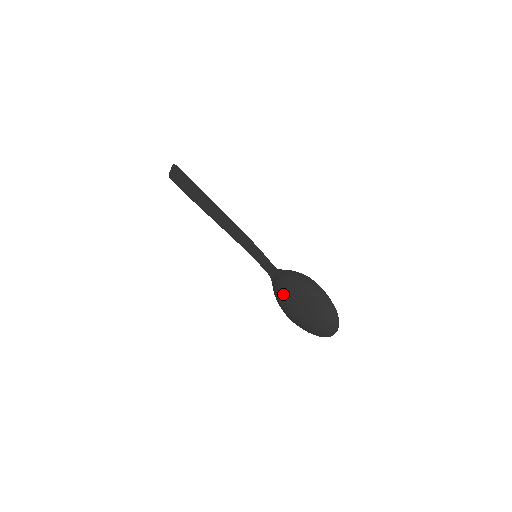
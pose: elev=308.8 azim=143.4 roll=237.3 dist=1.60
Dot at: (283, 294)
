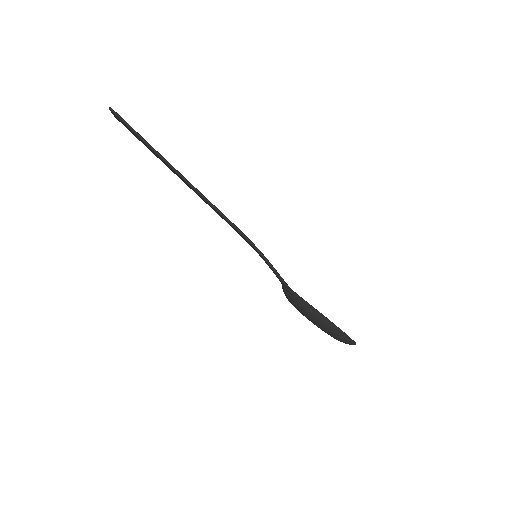
Dot at: occluded
